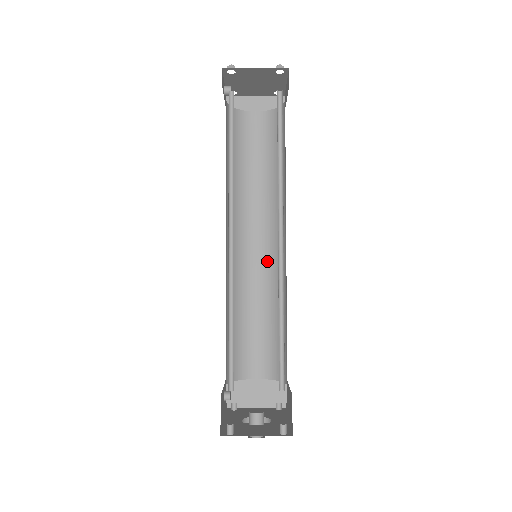
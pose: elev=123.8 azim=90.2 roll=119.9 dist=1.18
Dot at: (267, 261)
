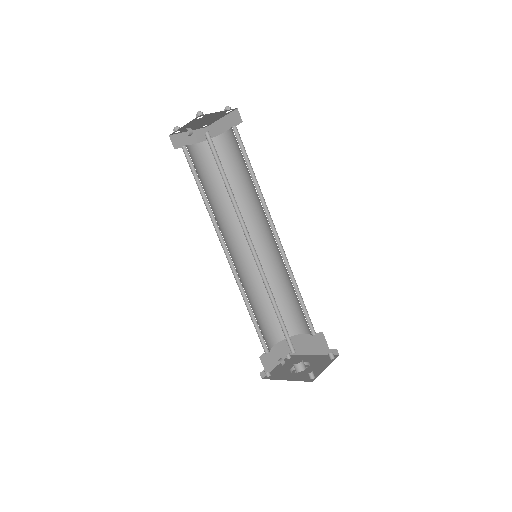
Dot at: (249, 258)
